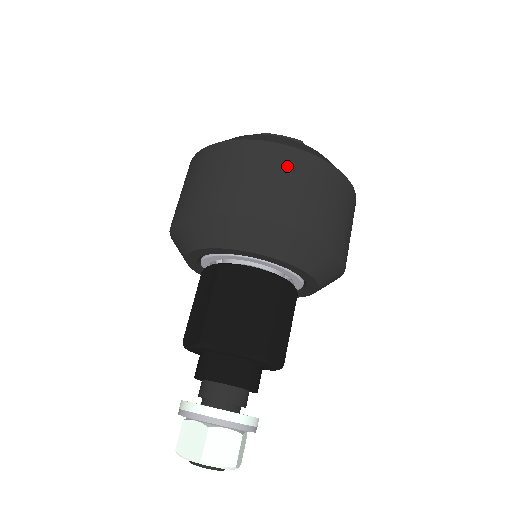
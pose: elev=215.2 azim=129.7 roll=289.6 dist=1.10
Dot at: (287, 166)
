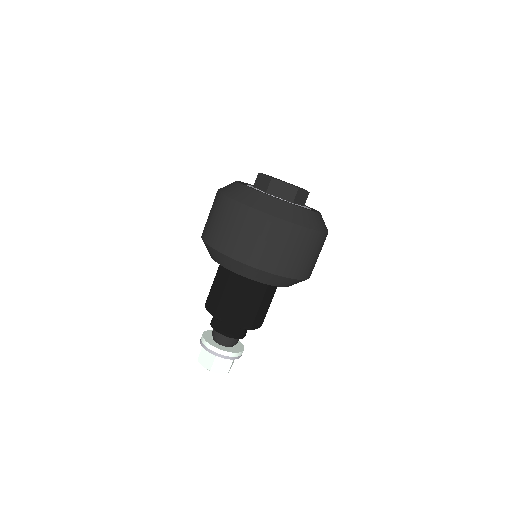
Dot at: occluded
